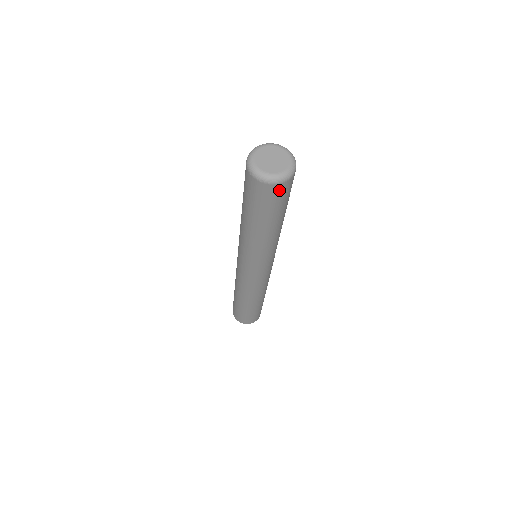
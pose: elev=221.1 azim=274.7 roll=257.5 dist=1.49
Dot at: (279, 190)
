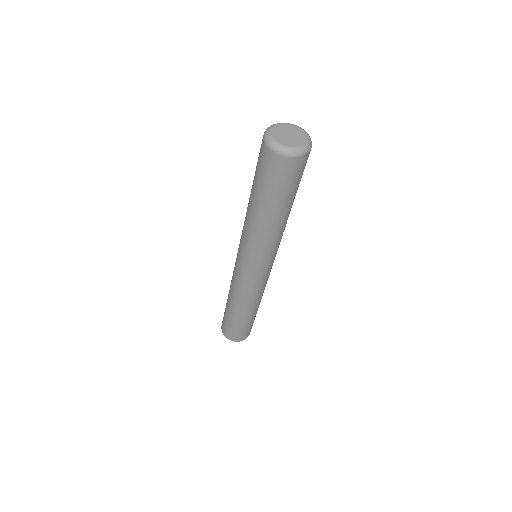
Dot at: (293, 166)
